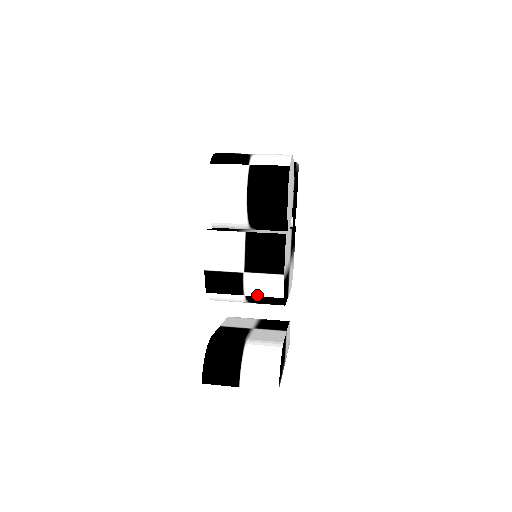
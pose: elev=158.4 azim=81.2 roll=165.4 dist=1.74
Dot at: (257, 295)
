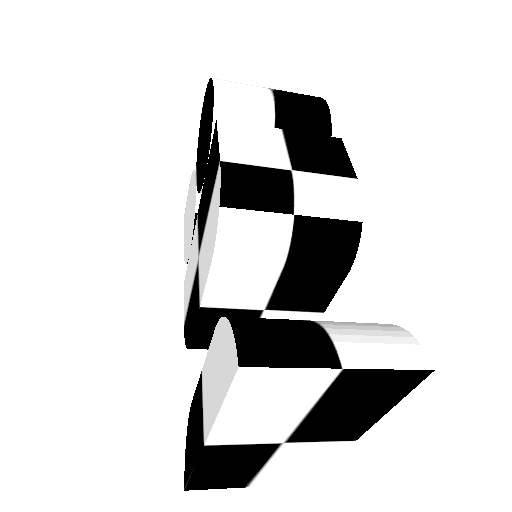
Dot at: (317, 214)
